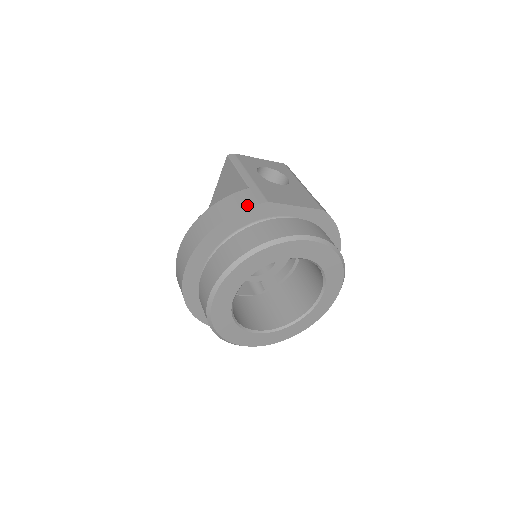
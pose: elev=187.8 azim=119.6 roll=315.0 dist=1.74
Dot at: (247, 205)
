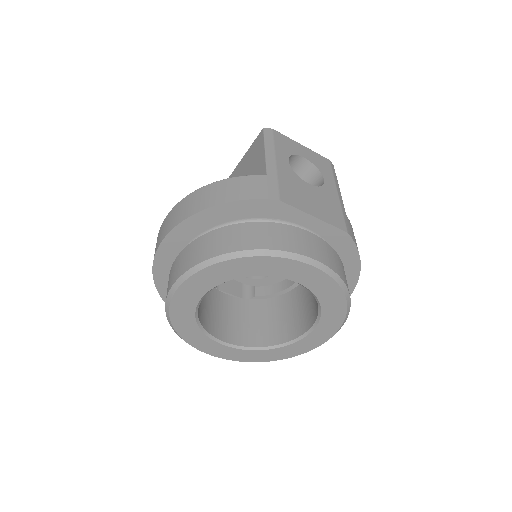
Dot at: (253, 196)
